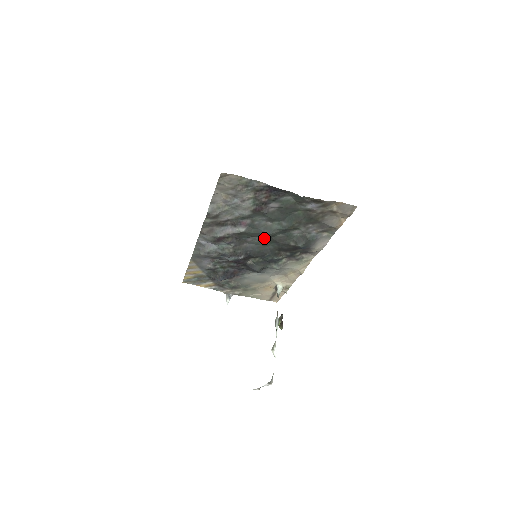
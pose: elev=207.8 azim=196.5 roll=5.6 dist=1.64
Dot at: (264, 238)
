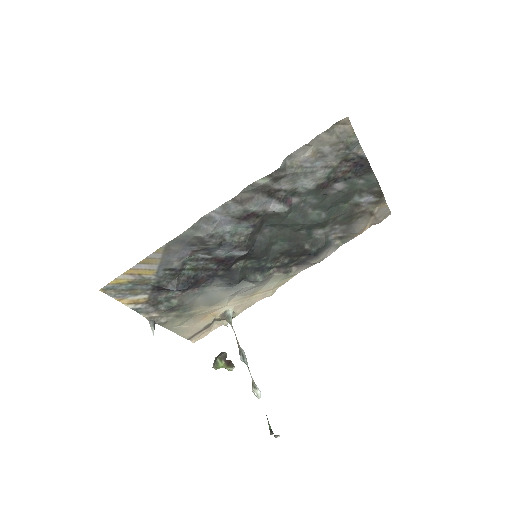
Dot at: (280, 232)
